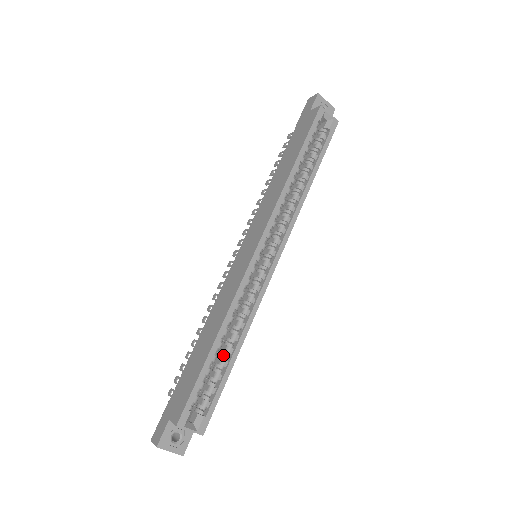
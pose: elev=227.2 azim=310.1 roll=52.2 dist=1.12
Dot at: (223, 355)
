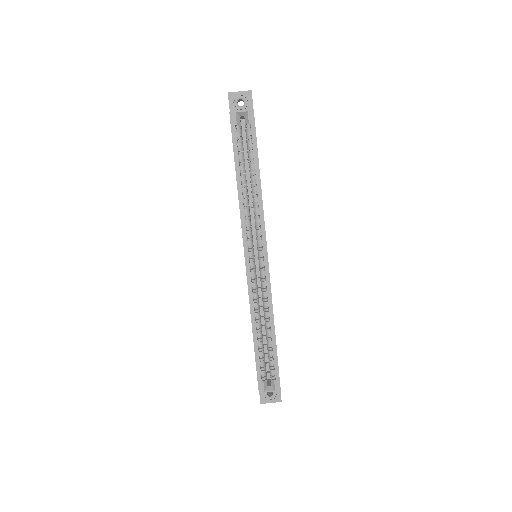
Dot at: occluded
